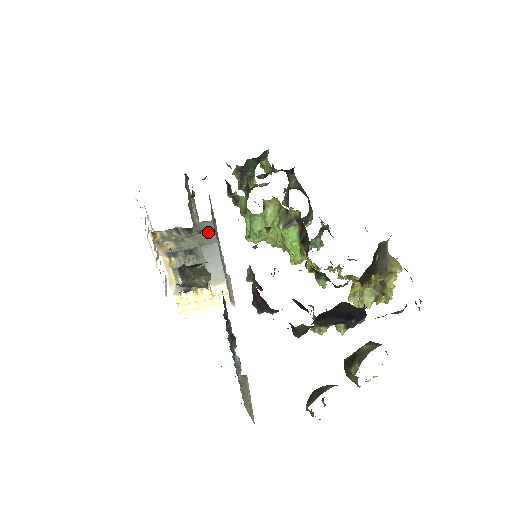
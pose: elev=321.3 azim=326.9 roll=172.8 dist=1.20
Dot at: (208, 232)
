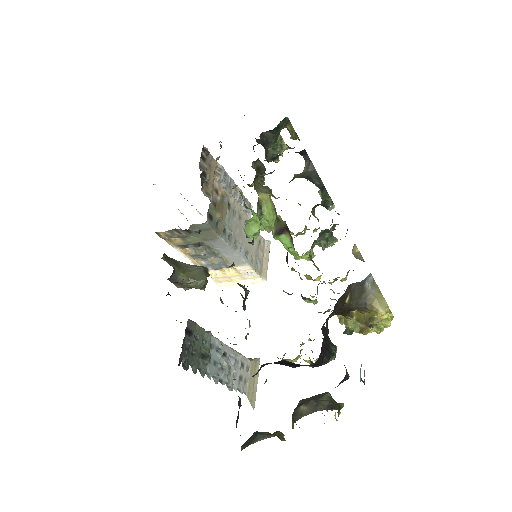
Dot at: (208, 231)
